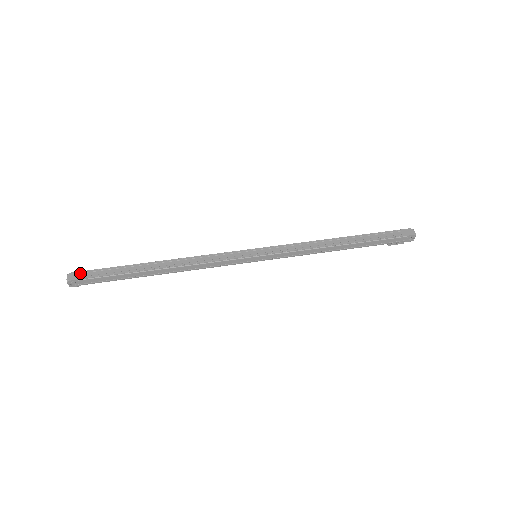
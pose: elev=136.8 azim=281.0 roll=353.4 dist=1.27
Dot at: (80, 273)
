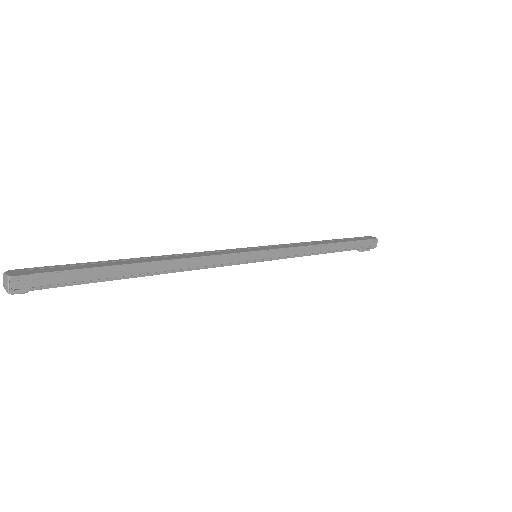
Dot at: (29, 269)
